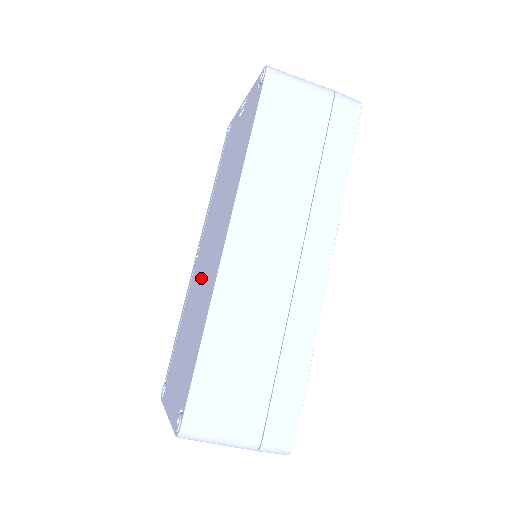
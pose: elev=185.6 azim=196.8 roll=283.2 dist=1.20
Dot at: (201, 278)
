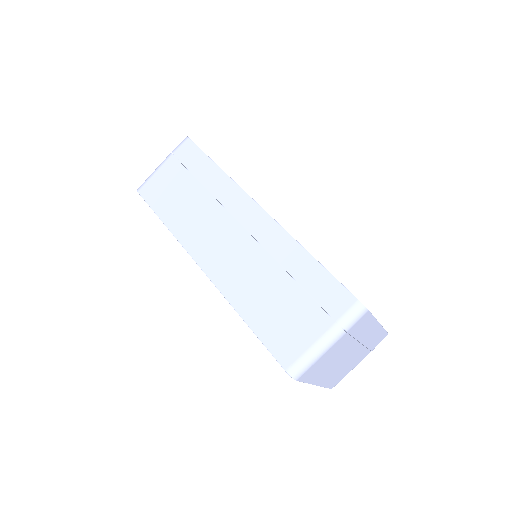
Dot at: occluded
